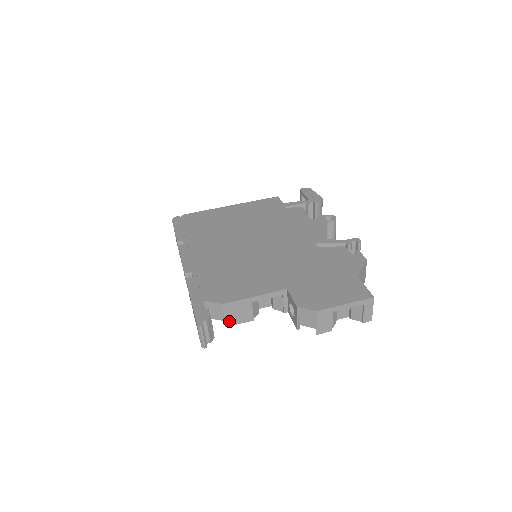
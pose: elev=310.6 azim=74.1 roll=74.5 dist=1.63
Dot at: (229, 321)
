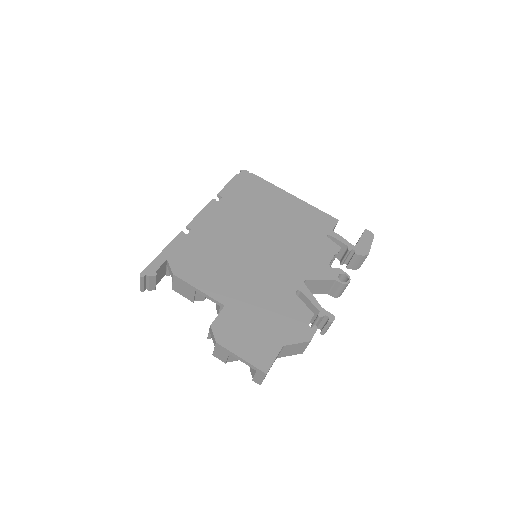
Dot at: (175, 288)
